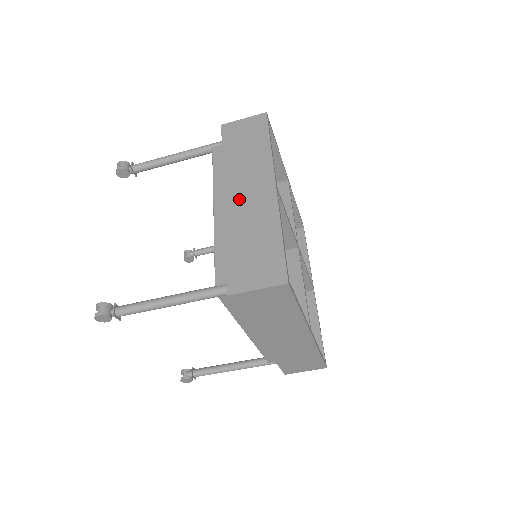
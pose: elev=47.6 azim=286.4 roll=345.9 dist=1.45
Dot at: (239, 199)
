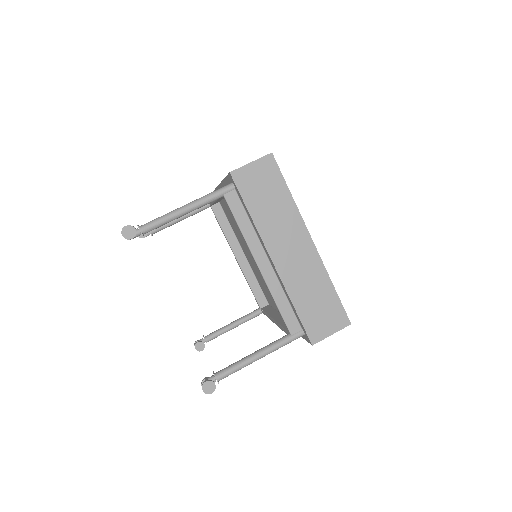
Dot at: occluded
